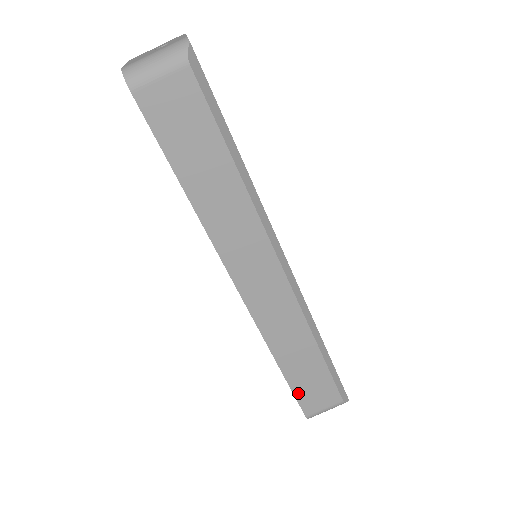
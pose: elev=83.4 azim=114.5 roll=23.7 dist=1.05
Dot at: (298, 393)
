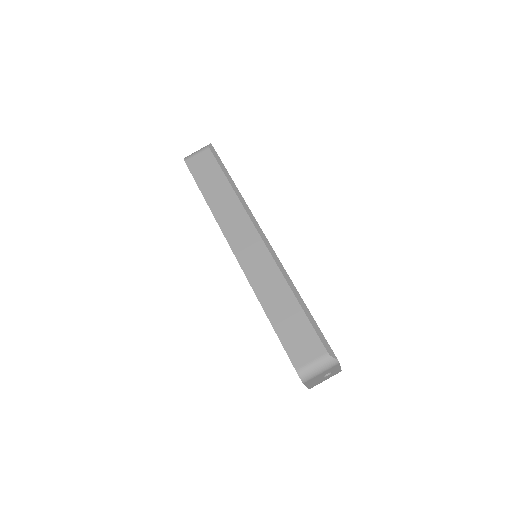
Dot at: (285, 341)
